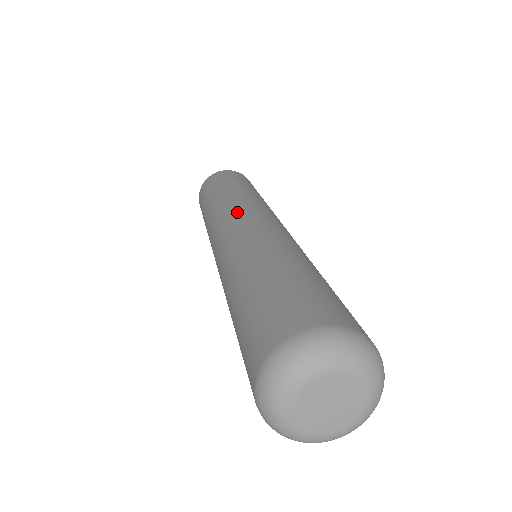
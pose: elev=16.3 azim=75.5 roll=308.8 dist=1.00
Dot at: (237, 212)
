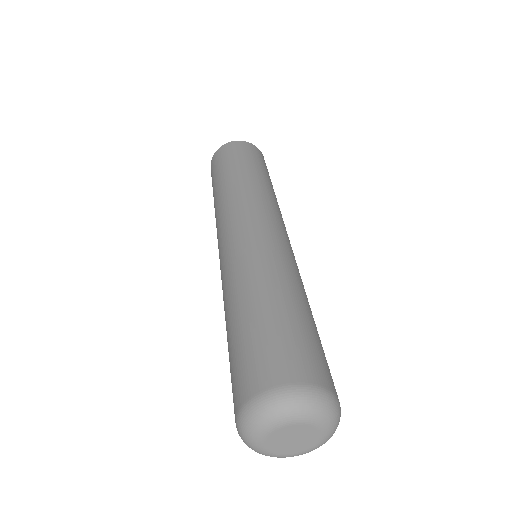
Dot at: (270, 214)
